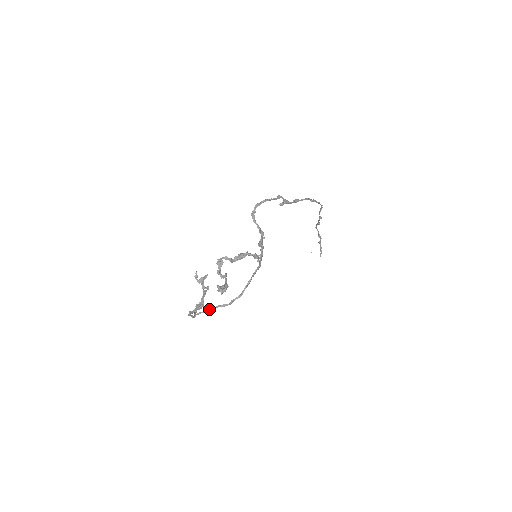
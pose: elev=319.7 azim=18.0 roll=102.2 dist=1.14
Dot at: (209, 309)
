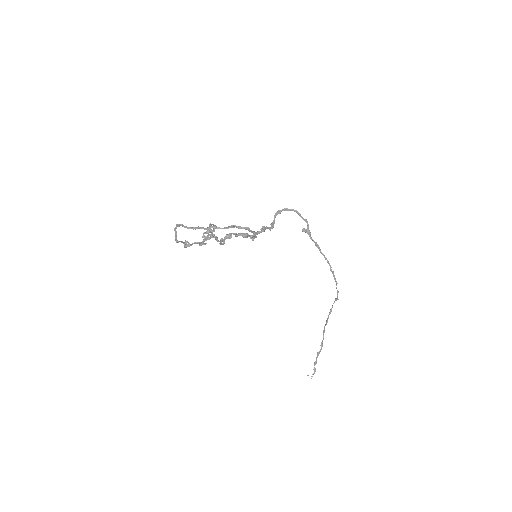
Dot at: (190, 227)
